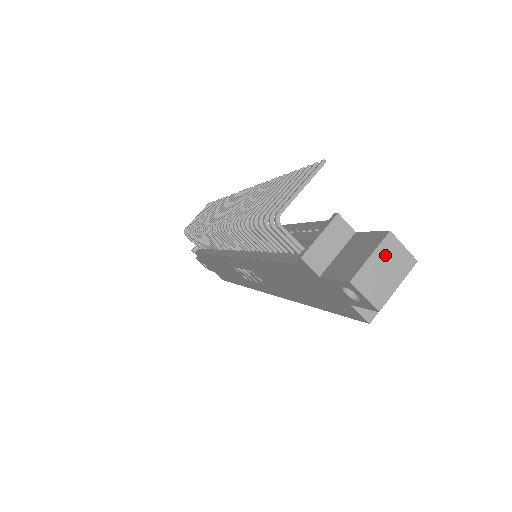
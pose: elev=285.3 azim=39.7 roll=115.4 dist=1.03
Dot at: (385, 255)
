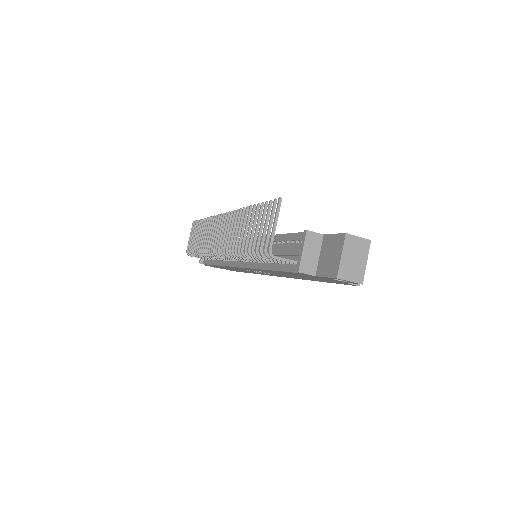
Dot at: (350, 249)
